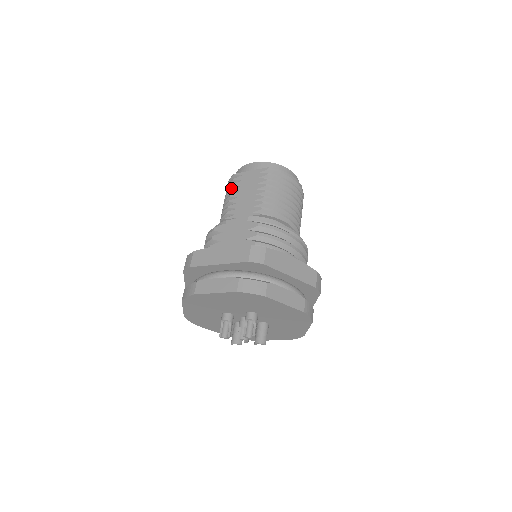
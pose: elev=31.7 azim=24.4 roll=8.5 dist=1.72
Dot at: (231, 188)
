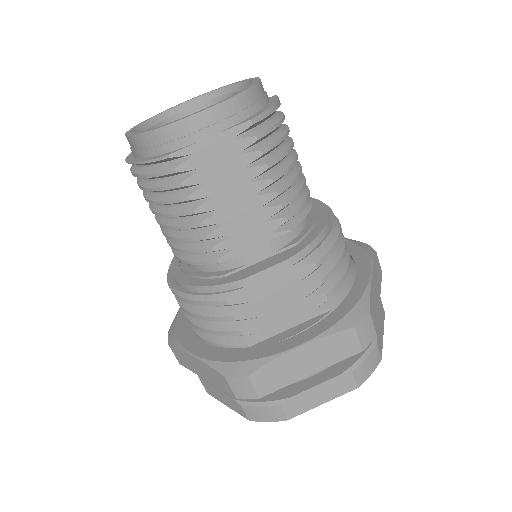
Dot at: (178, 189)
